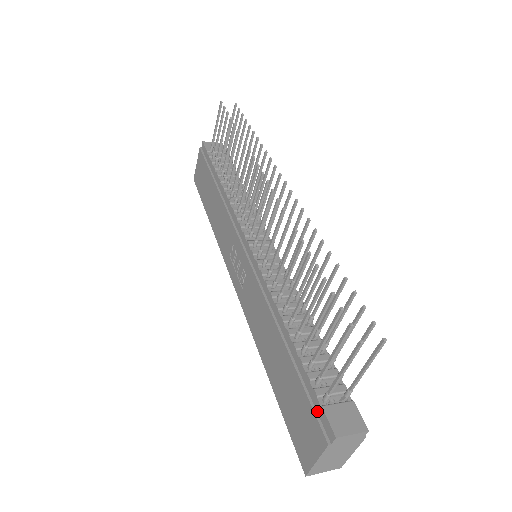
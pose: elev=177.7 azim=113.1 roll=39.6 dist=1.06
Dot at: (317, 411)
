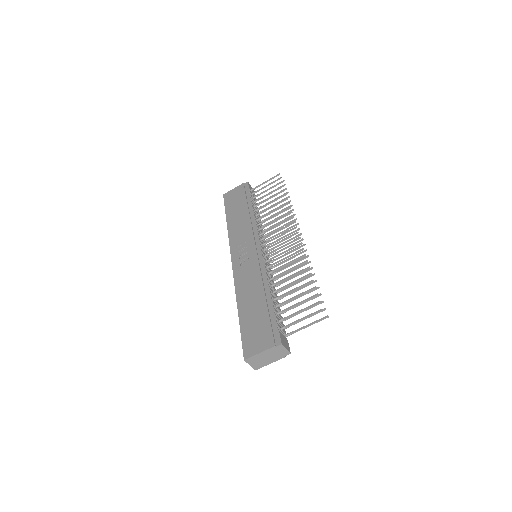
Dot at: (274, 332)
